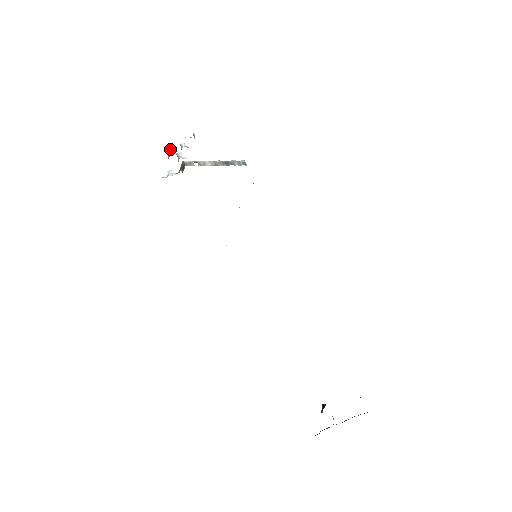
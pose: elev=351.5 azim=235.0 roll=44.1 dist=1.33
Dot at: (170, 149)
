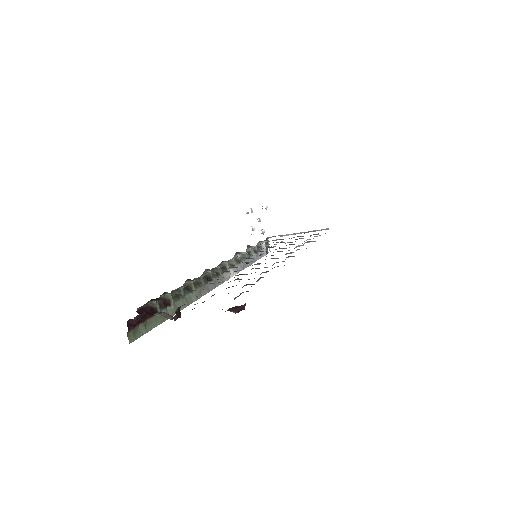
Dot at: (251, 226)
